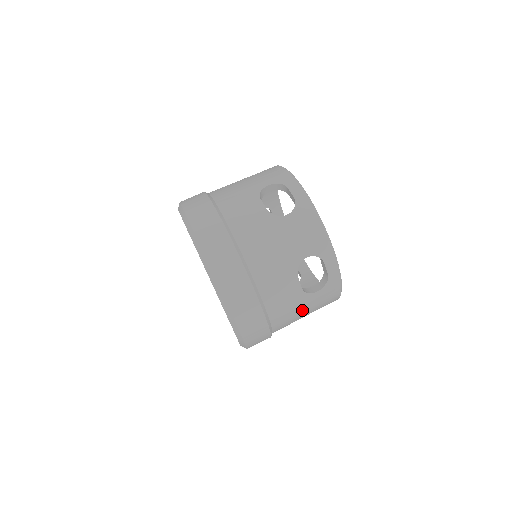
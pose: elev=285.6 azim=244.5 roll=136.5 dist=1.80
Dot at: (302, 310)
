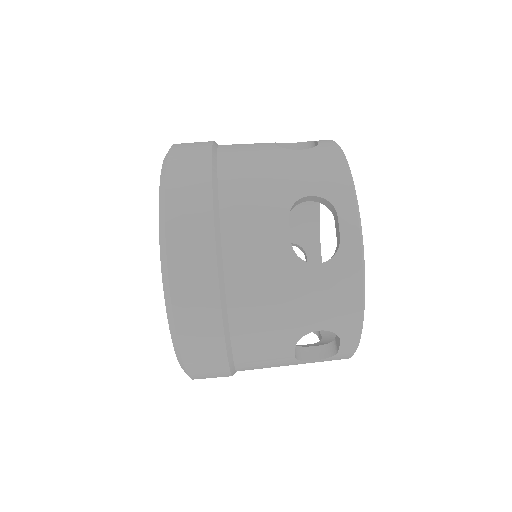
Dot at: (286, 298)
